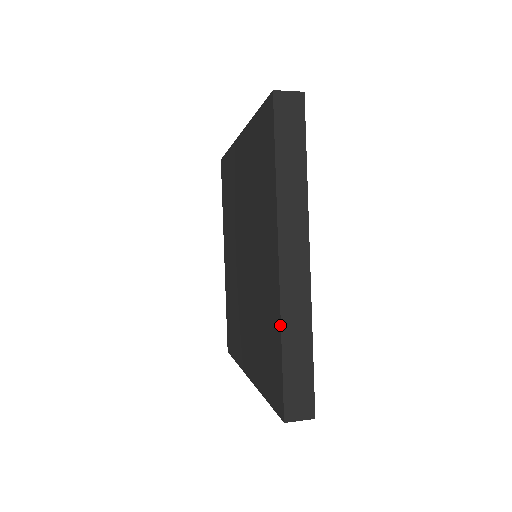
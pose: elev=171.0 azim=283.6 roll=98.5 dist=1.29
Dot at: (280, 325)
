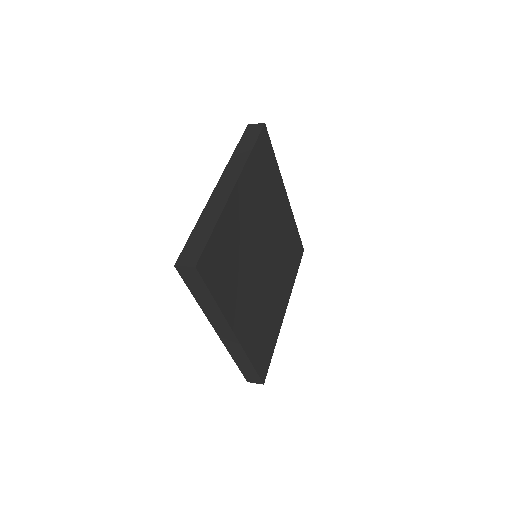
Dot at: (230, 354)
